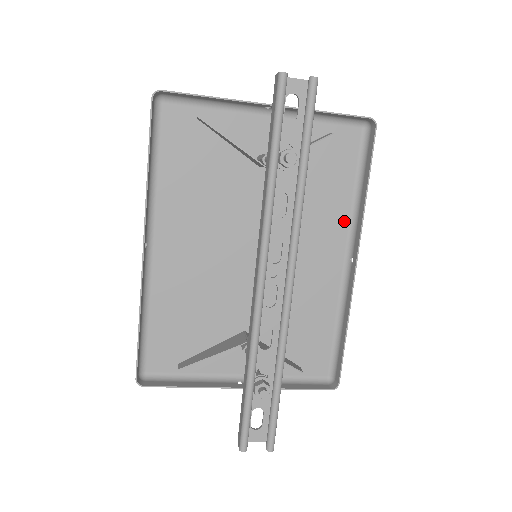
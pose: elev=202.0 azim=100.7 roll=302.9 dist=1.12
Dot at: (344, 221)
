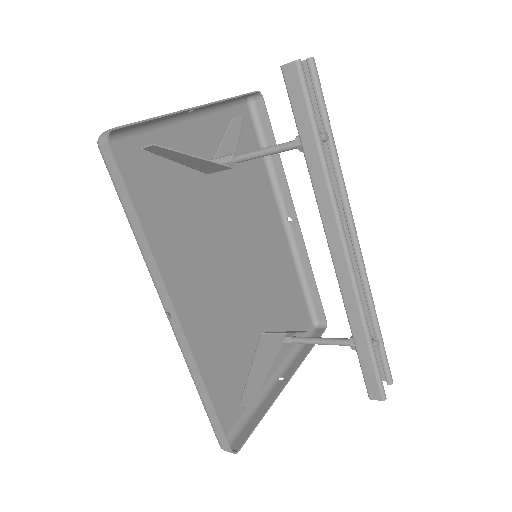
Dot at: (270, 191)
